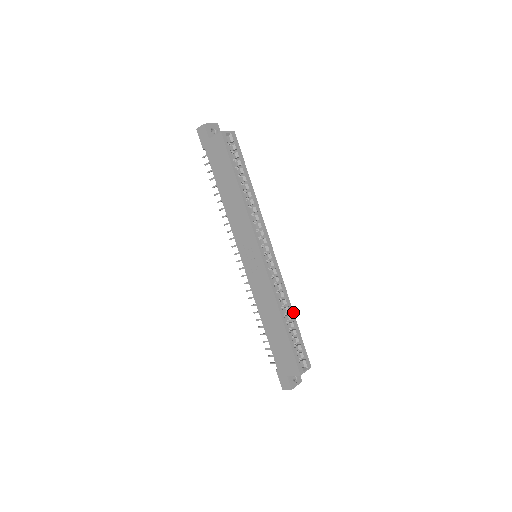
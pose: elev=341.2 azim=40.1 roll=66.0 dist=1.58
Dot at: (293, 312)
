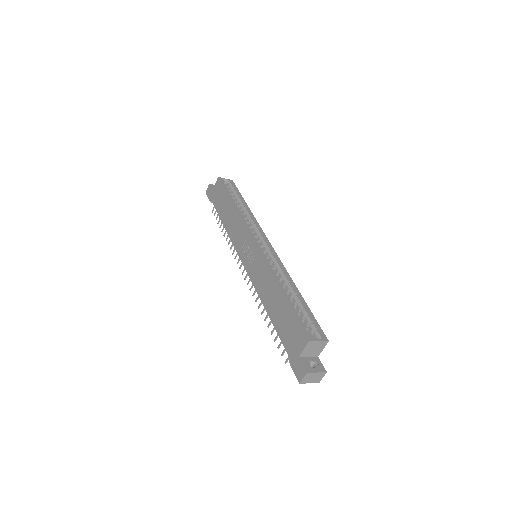
Dot at: (297, 289)
